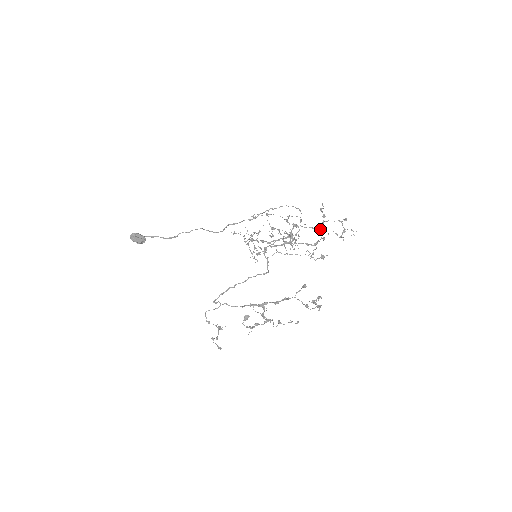
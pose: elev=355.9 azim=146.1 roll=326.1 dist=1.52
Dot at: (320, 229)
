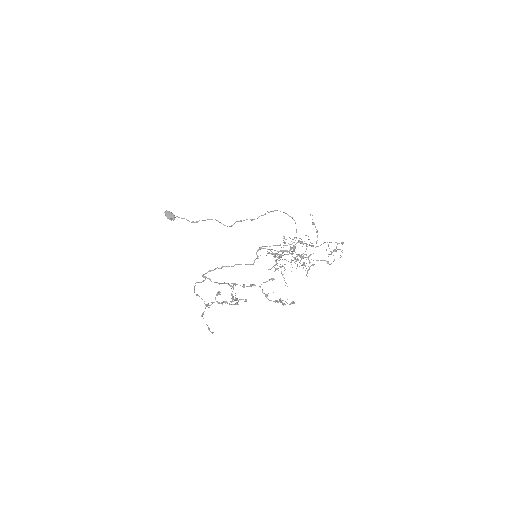
Dot at: occluded
